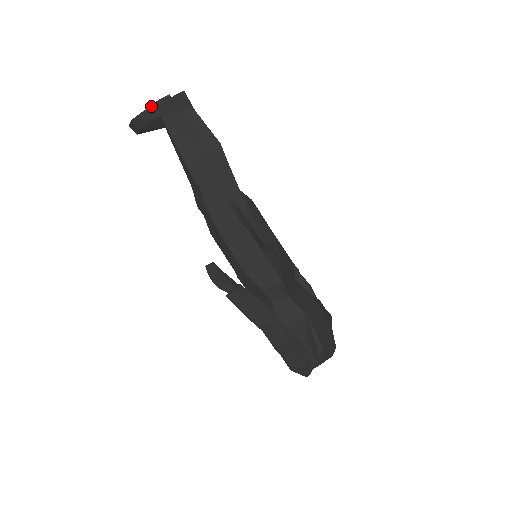
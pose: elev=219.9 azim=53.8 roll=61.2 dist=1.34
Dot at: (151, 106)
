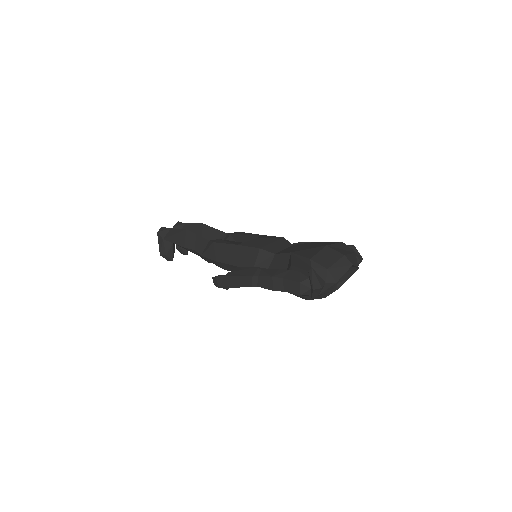
Dot at: (158, 240)
